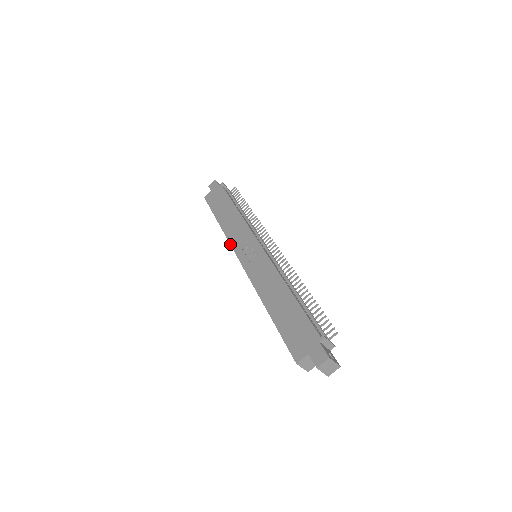
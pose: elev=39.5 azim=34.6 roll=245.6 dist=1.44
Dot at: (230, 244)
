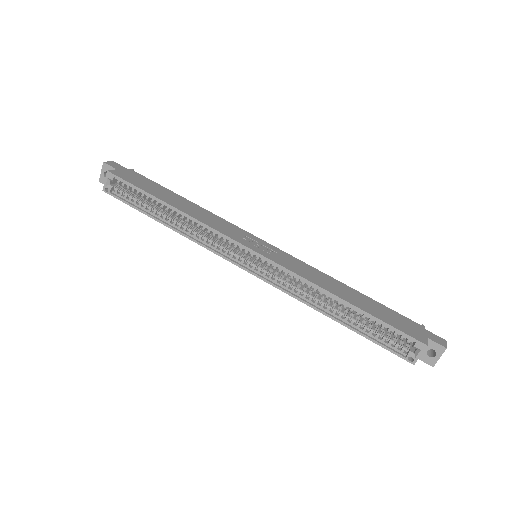
Dot at: (220, 231)
